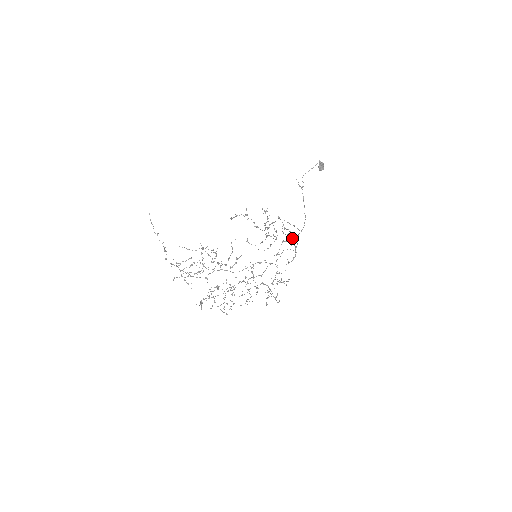
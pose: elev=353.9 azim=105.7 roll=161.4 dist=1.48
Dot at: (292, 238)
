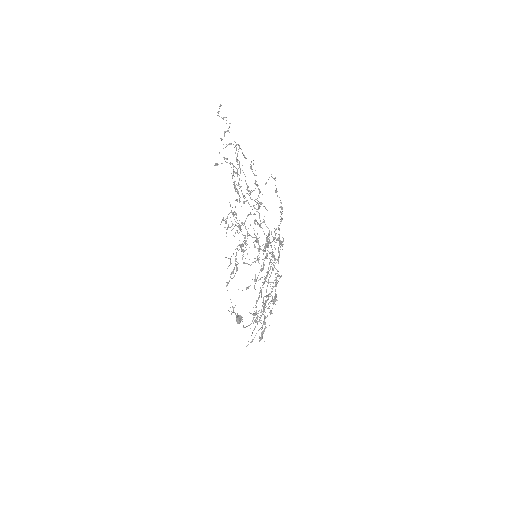
Dot at: occluded
